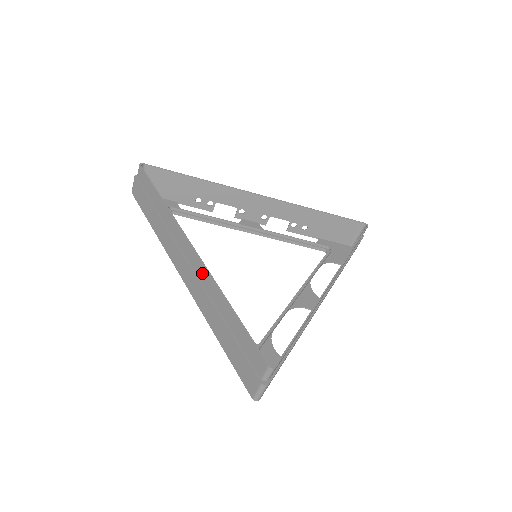
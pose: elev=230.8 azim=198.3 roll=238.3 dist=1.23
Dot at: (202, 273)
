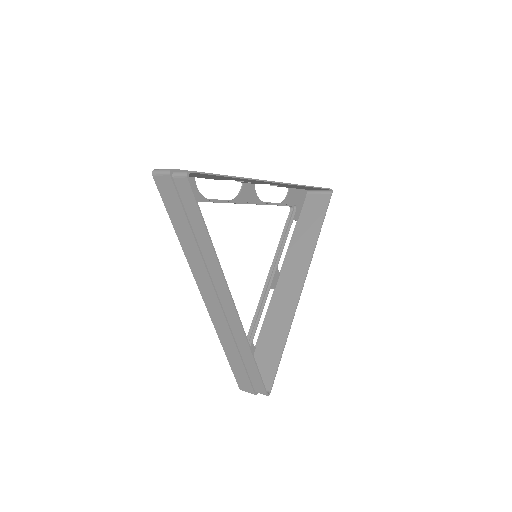
Dot at: (234, 322)
